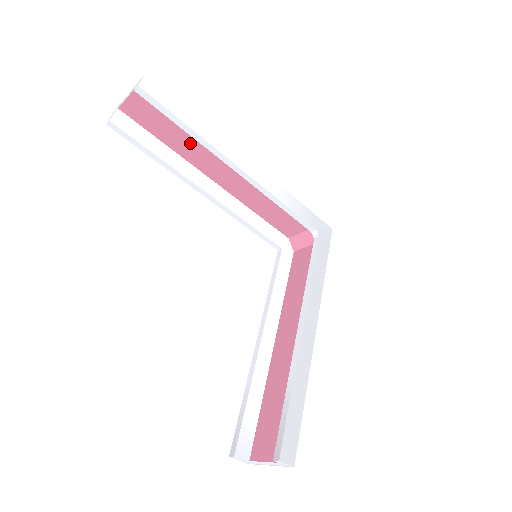
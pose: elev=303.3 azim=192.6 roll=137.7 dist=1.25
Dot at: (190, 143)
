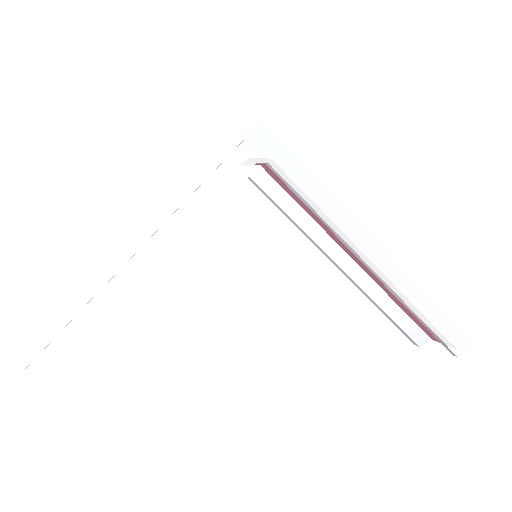
Dot at: occluded
